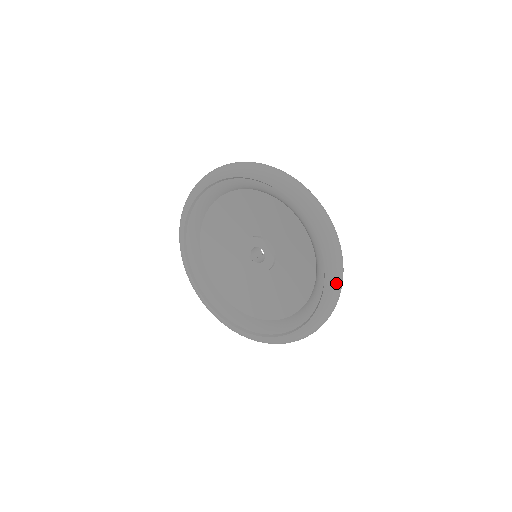
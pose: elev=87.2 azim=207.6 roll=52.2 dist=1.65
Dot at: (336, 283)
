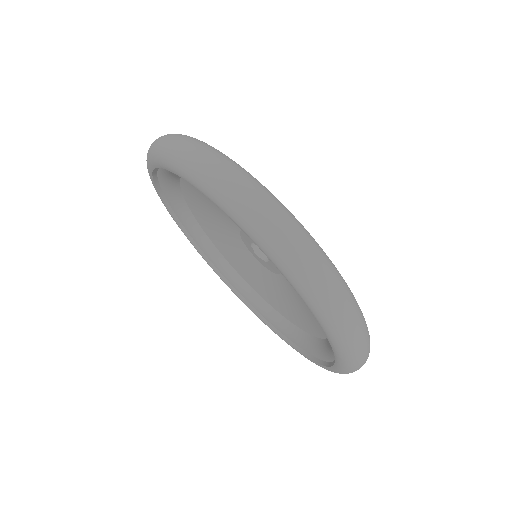
Dot at: (339, 330)
